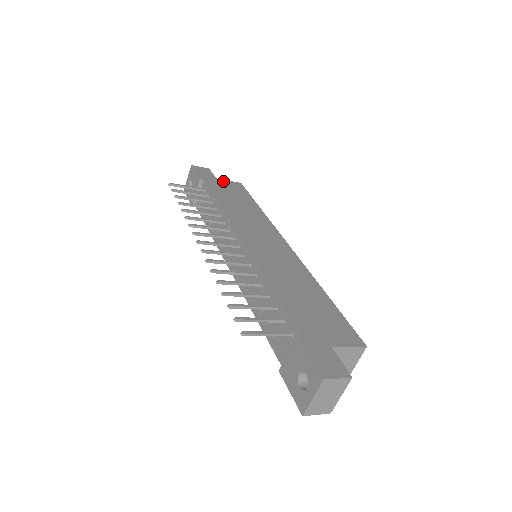
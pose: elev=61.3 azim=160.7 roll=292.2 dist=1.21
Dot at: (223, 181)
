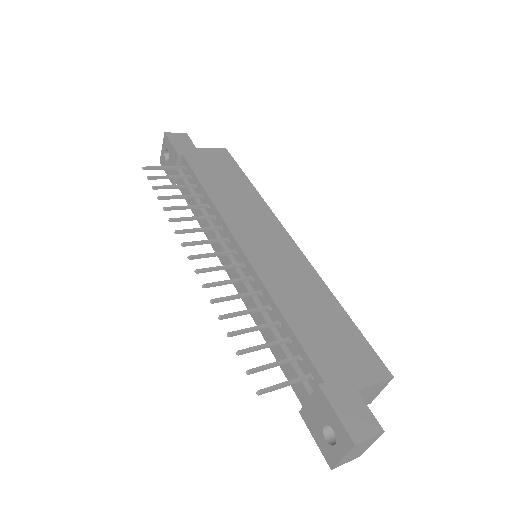
Dot at: (205, 151)
